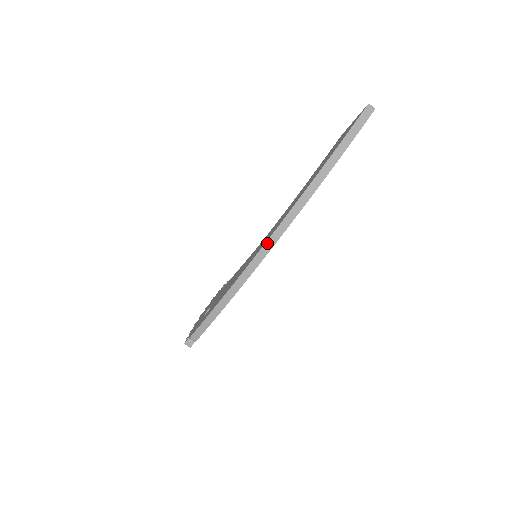
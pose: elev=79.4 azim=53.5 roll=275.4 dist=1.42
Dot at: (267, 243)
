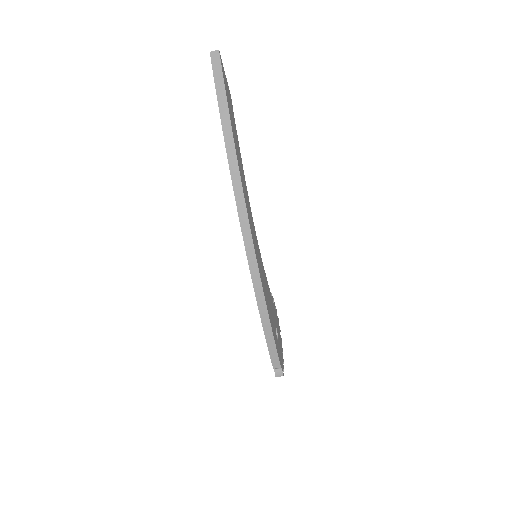
Dot at: (245, 239)
